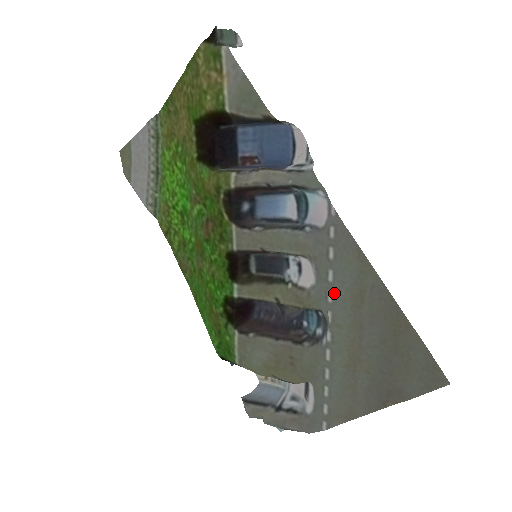
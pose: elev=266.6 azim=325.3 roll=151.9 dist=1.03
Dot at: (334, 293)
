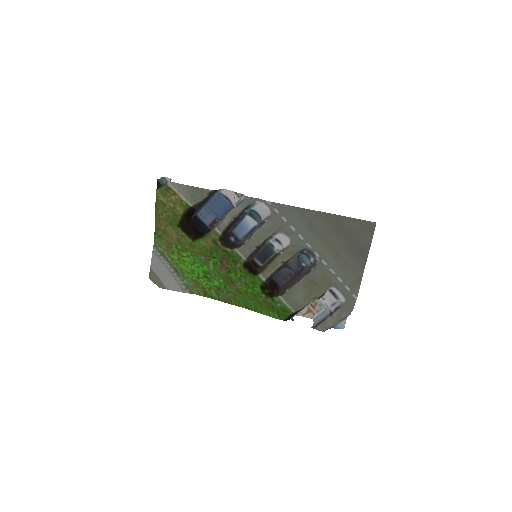
Dot at: (301, 234)
